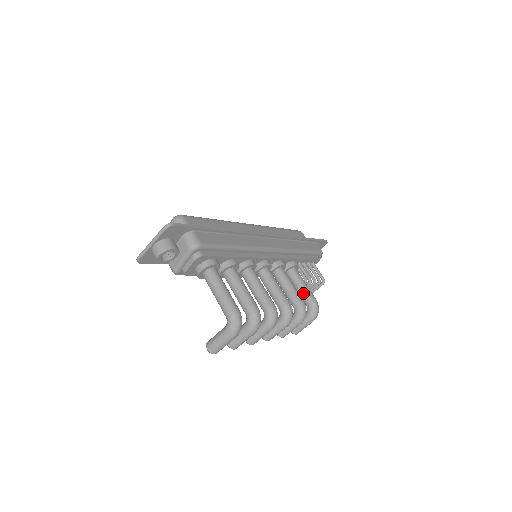
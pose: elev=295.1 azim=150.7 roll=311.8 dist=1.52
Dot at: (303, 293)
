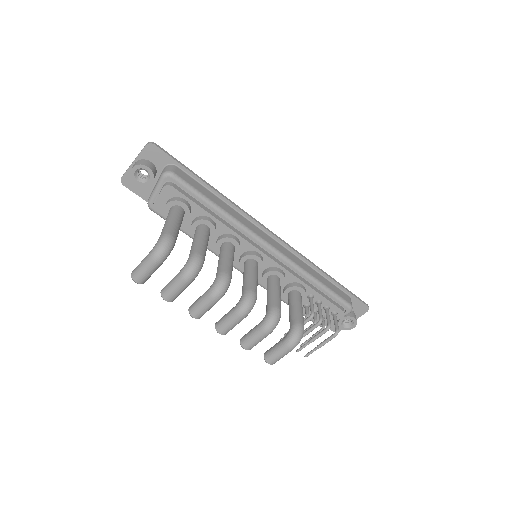
Dot at: (292, 313)
